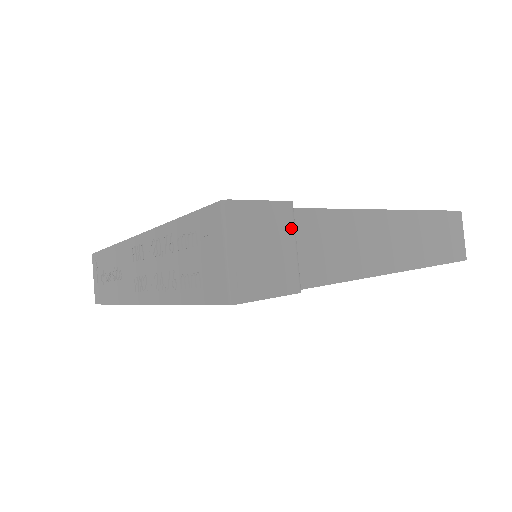
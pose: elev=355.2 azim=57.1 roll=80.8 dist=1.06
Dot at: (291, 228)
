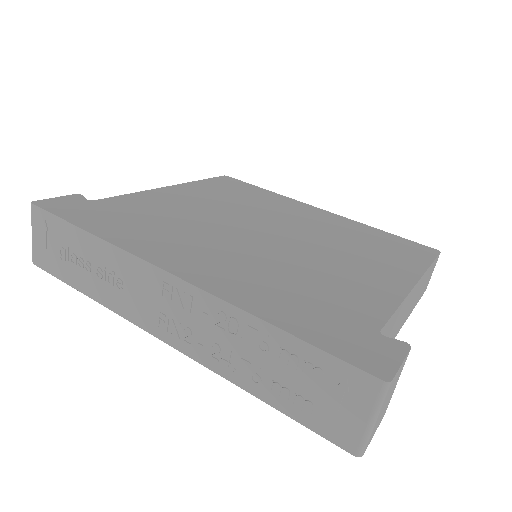
Dot at: occluded
